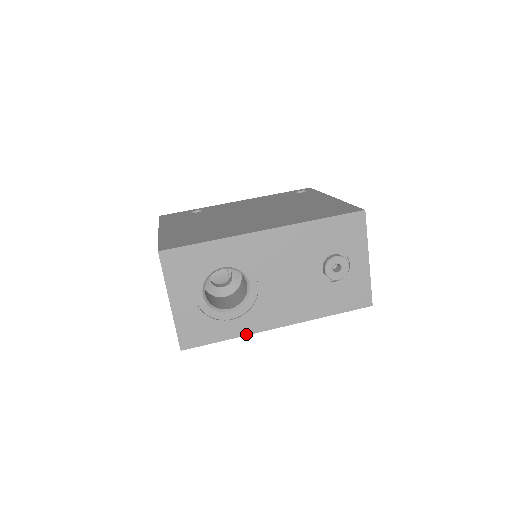
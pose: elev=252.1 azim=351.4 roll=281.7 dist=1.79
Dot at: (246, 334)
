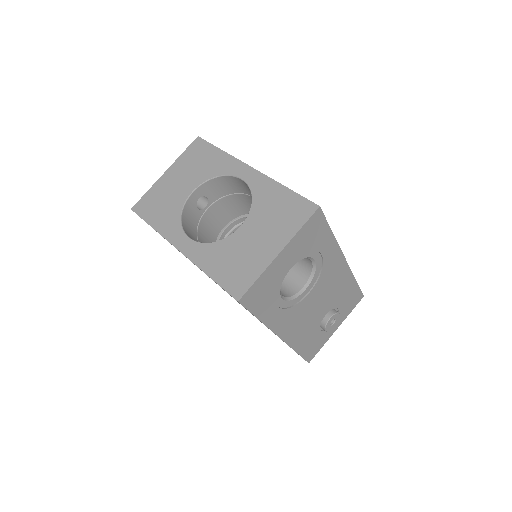
Dot at: (268, 326)
